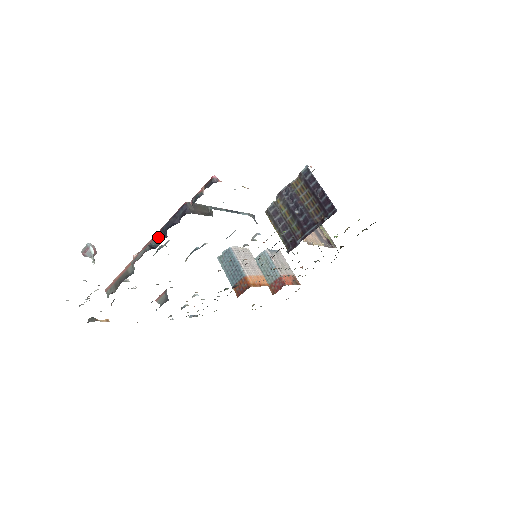
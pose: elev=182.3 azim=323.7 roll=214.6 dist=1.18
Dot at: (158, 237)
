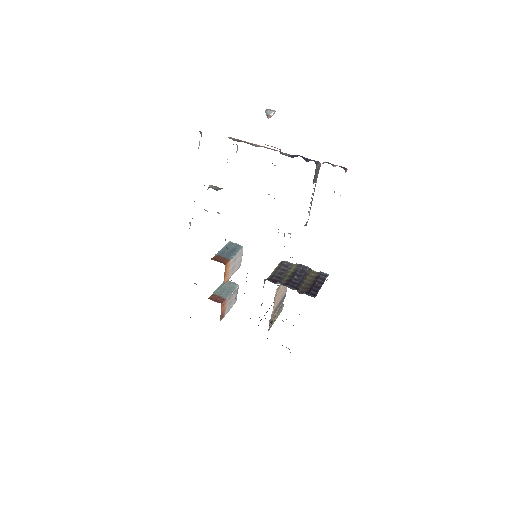
Dot at: (288, 154)
